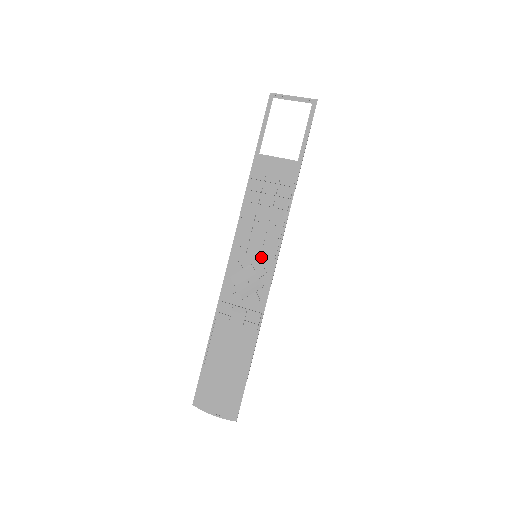
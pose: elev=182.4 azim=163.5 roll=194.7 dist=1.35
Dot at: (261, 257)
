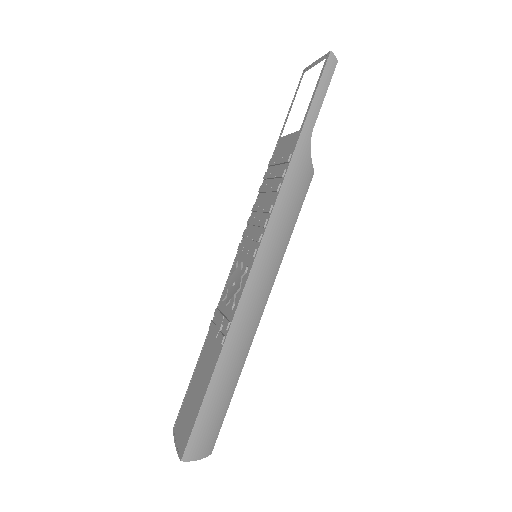
Dot at: (248, 252)
